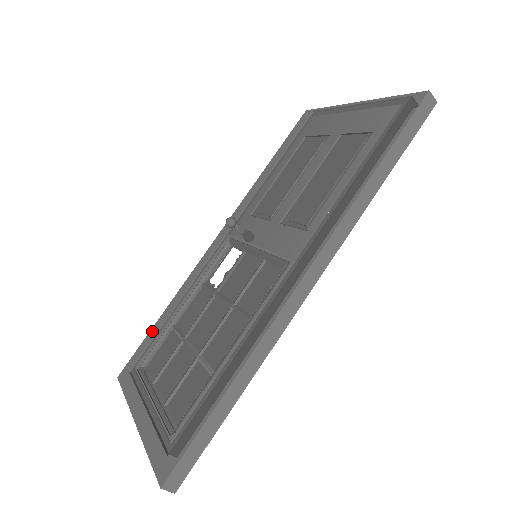
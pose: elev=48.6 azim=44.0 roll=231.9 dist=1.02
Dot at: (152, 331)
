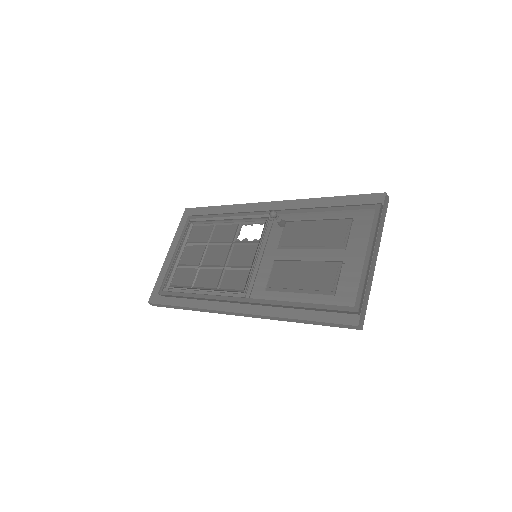
Dot at: (210, 209)
